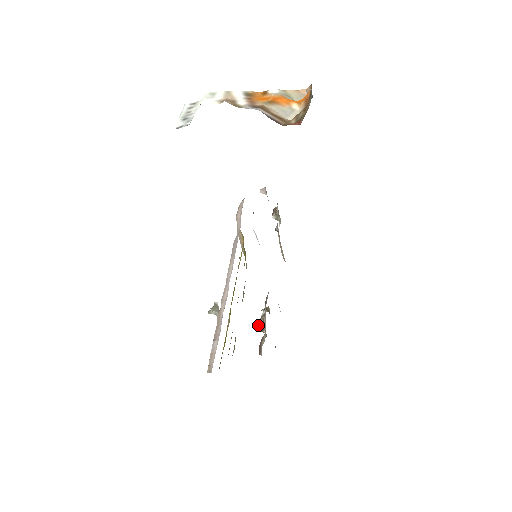
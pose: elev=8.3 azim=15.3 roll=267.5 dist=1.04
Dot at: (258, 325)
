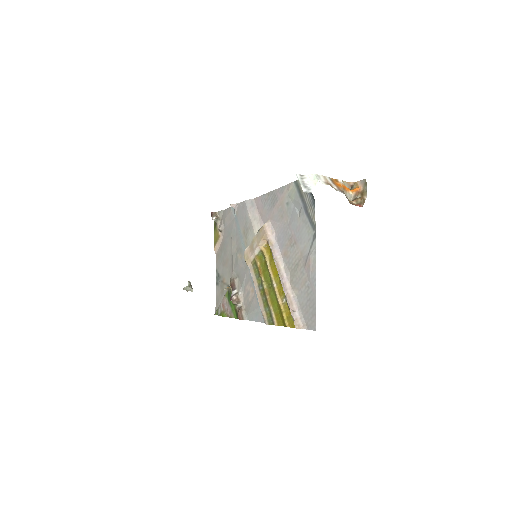
Dot at: (232, 300)
